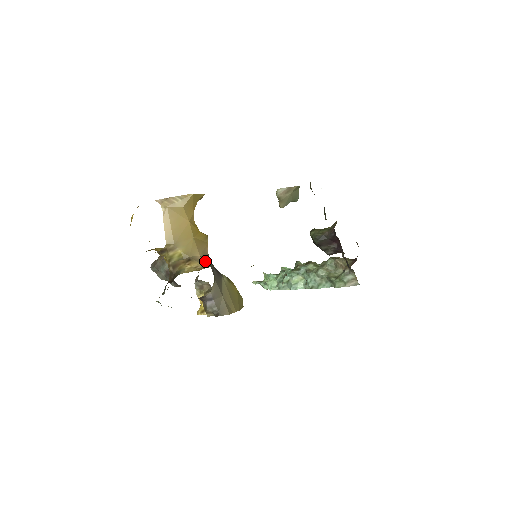
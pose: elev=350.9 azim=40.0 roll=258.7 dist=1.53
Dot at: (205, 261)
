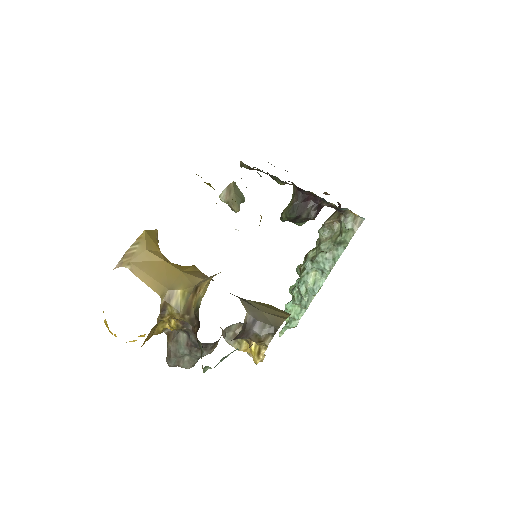
Dot at: occluded
